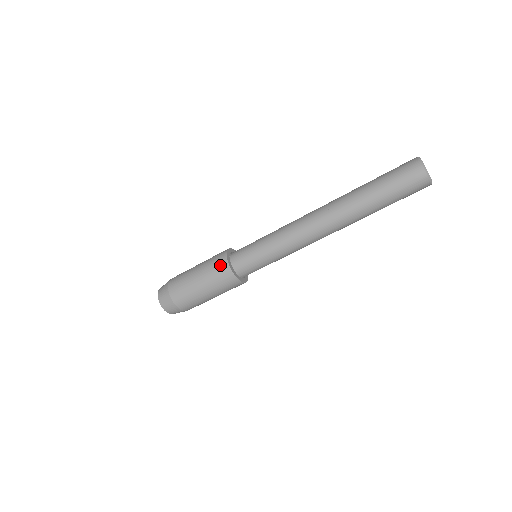
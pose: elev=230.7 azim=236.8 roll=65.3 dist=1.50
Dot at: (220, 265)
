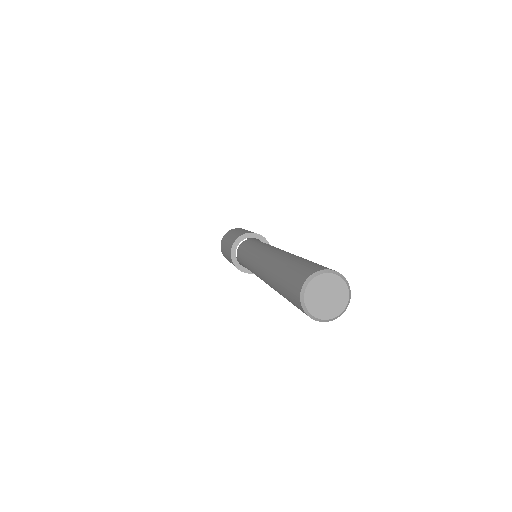
Dot at: (229, 256)
